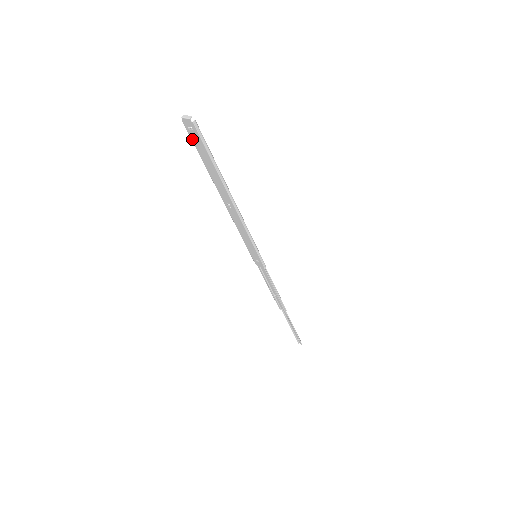
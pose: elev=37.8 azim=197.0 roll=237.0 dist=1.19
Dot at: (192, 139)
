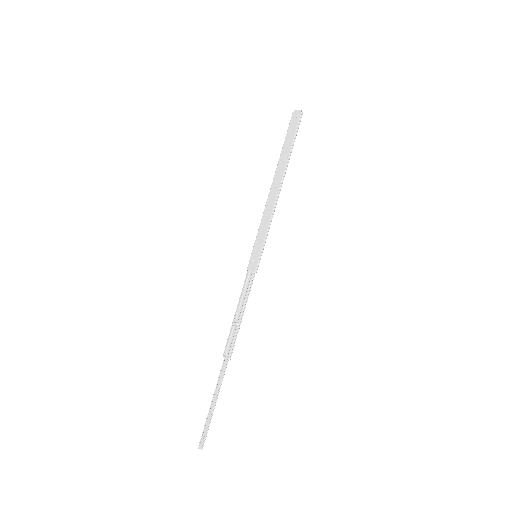
Dot at: (289, 126)
